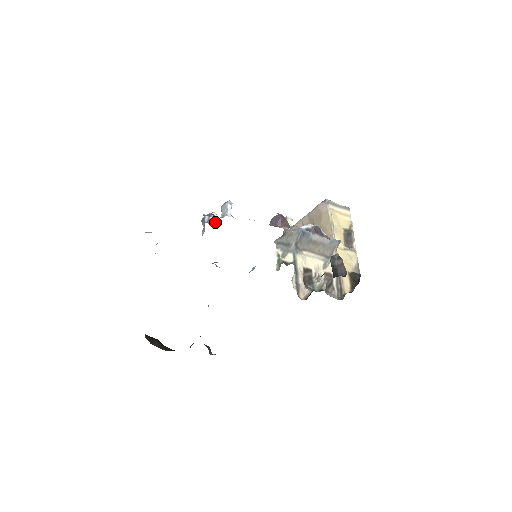
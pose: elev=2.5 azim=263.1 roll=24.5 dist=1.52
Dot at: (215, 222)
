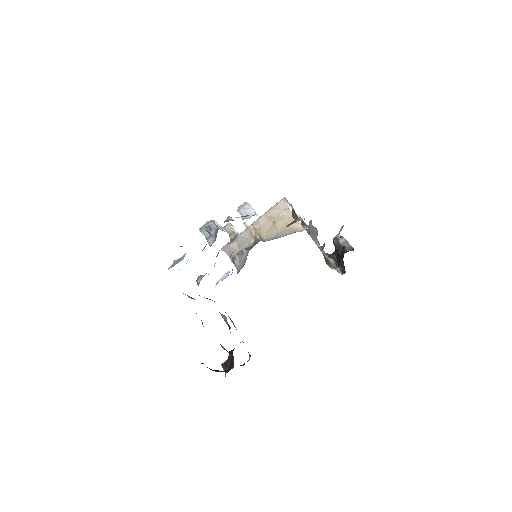
Dot at: (221, 228)
